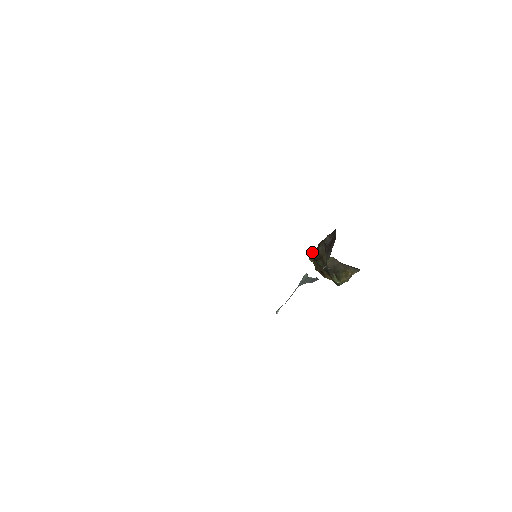
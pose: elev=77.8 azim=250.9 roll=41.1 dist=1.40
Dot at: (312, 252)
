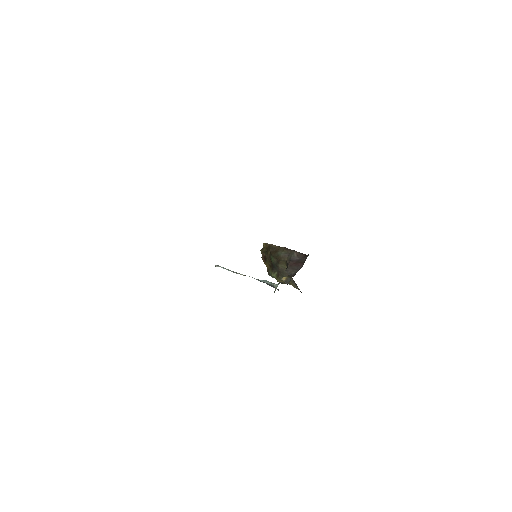
Dot at: (272, 244)
